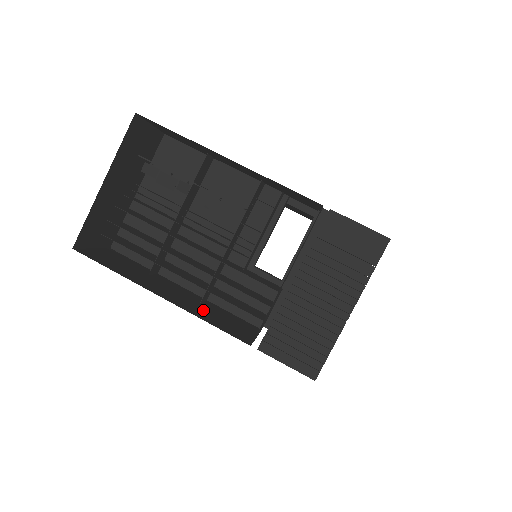
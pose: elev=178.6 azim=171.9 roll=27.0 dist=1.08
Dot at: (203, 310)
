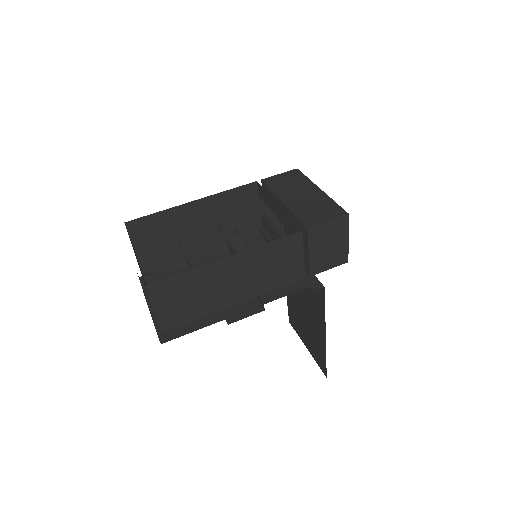
Dot at: (260, 267)
